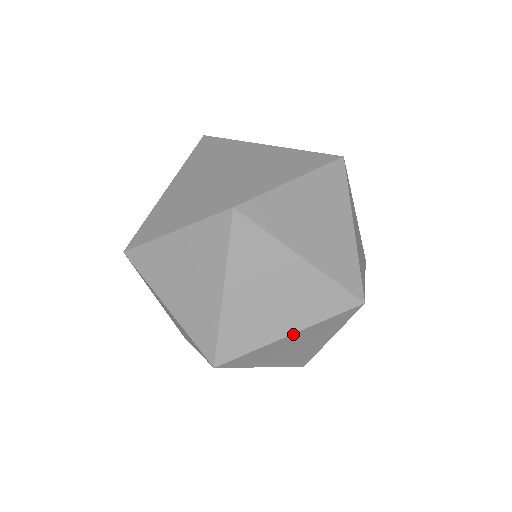
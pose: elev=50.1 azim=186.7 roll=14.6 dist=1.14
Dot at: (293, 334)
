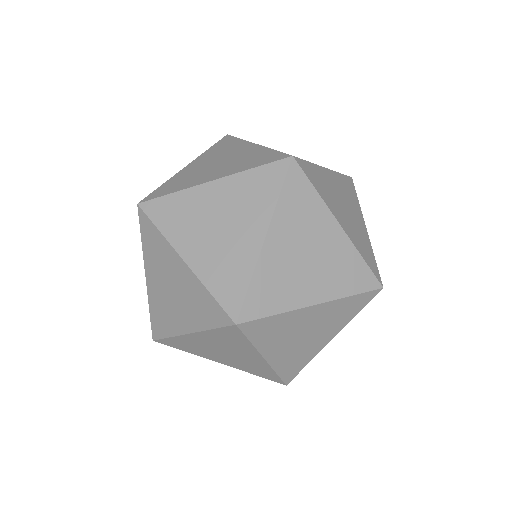
Dot at: (268, 234)
